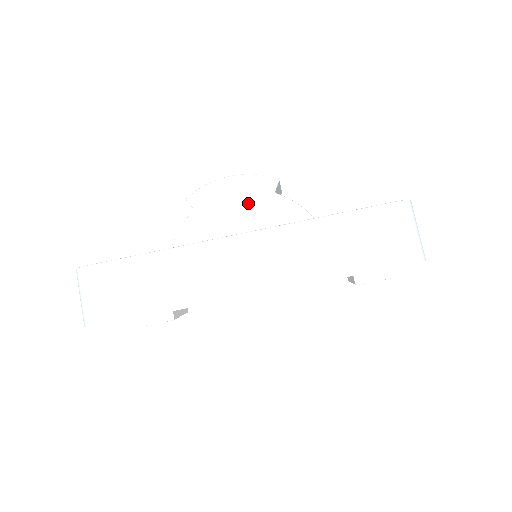
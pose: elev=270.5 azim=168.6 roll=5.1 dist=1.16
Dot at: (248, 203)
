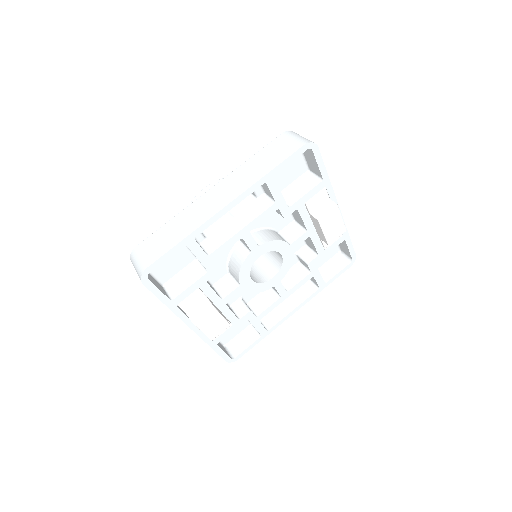
Dot at: occluded
